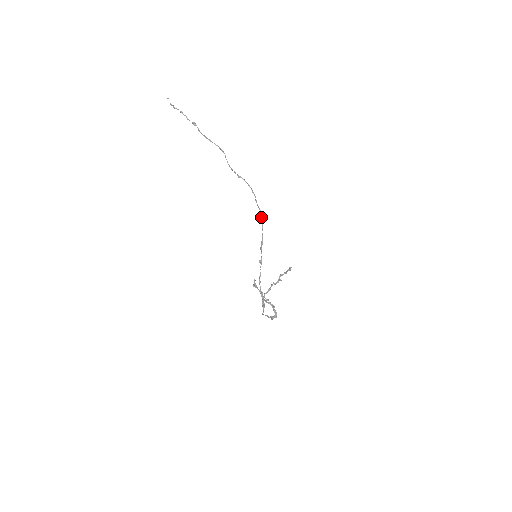
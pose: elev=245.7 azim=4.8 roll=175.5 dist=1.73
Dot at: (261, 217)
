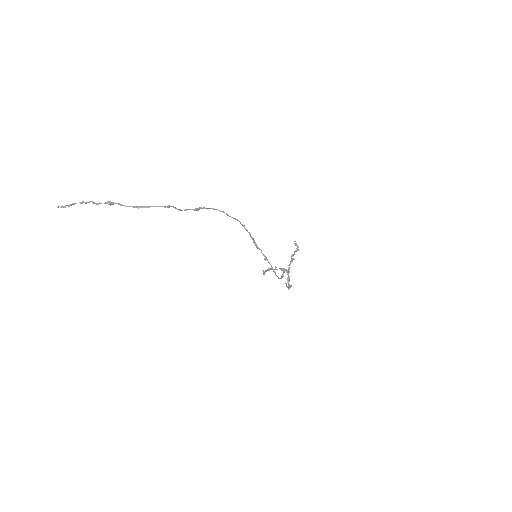
Dot at: occluded
